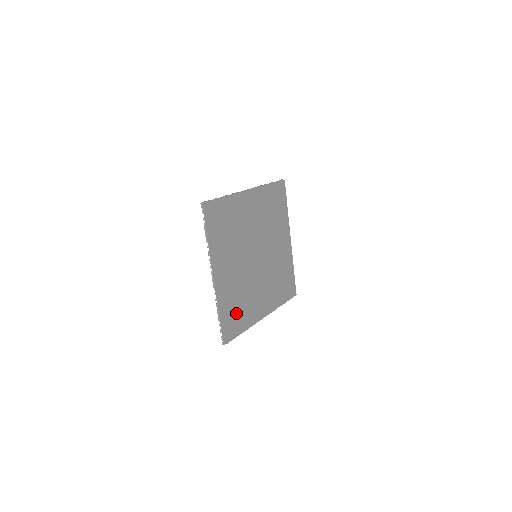
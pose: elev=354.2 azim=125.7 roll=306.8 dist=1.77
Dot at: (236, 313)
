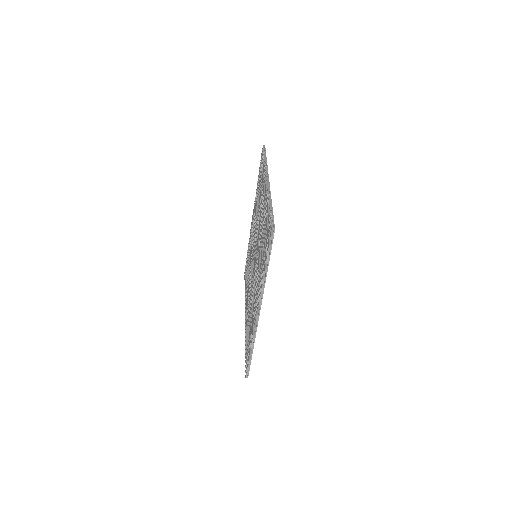
Dot at: occluded
